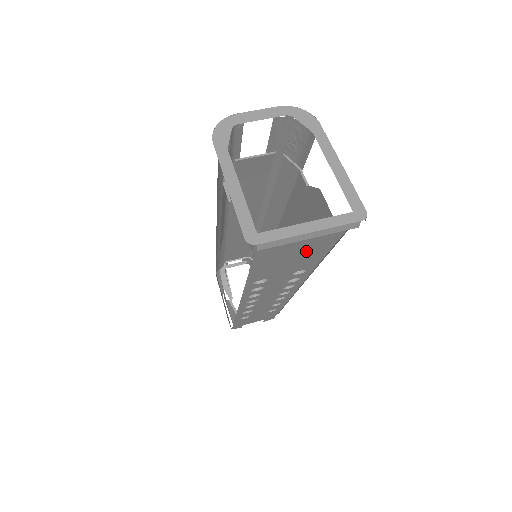
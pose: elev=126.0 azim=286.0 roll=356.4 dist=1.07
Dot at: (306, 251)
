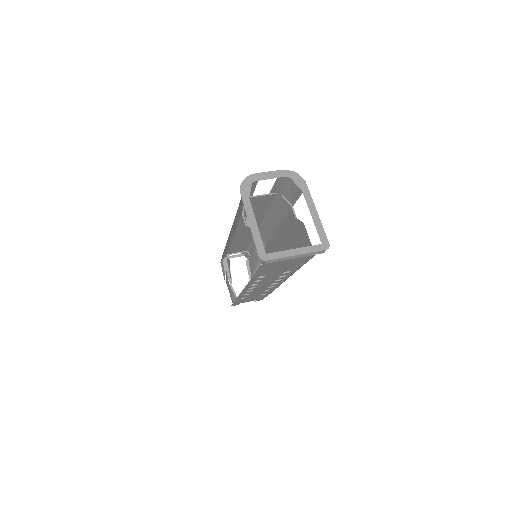
Dot at: (293, 262)
